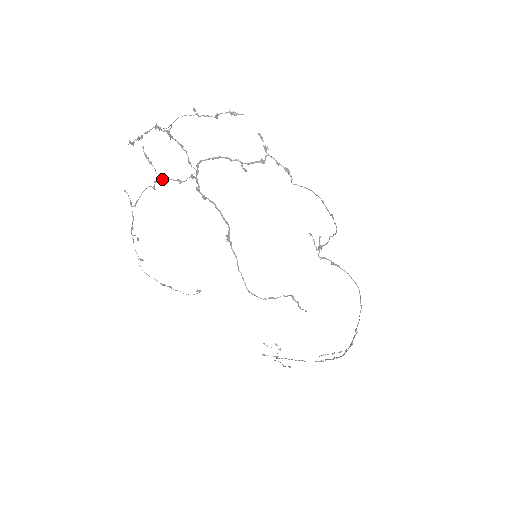
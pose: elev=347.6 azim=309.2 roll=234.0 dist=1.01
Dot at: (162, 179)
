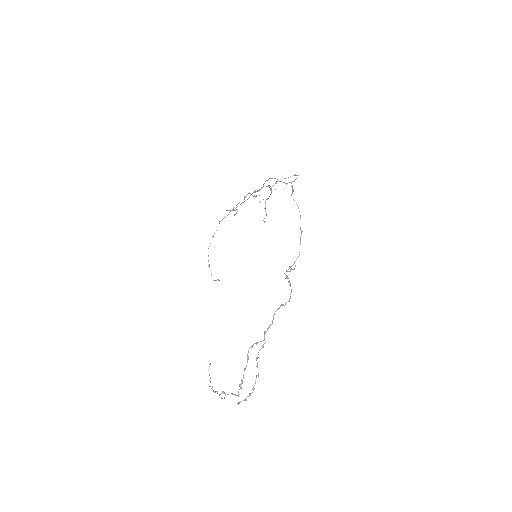
Dot at: (250, 193)
